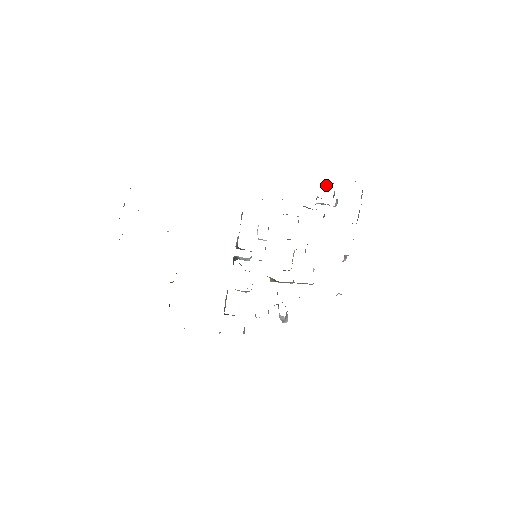
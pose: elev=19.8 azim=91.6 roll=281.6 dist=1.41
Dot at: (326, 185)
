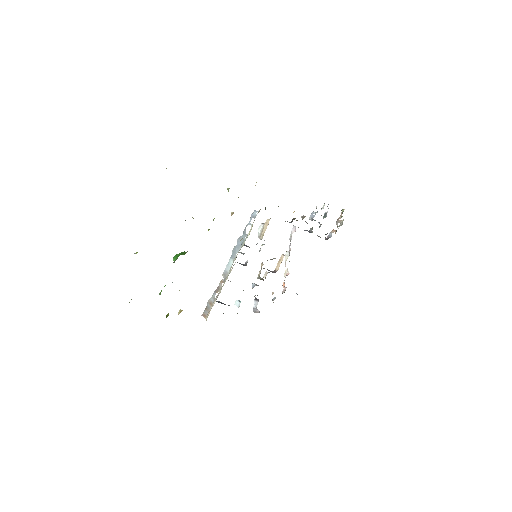
Dot at: occluded
